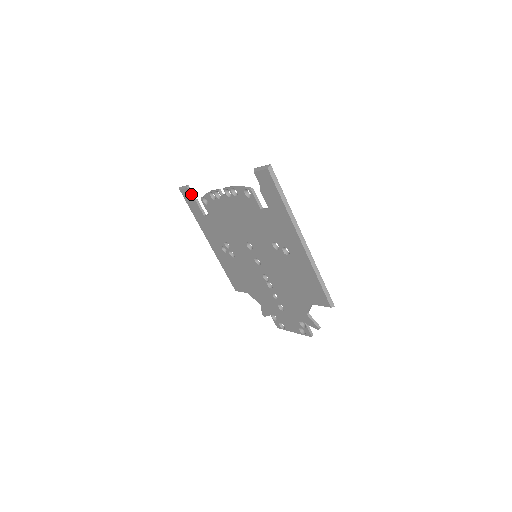
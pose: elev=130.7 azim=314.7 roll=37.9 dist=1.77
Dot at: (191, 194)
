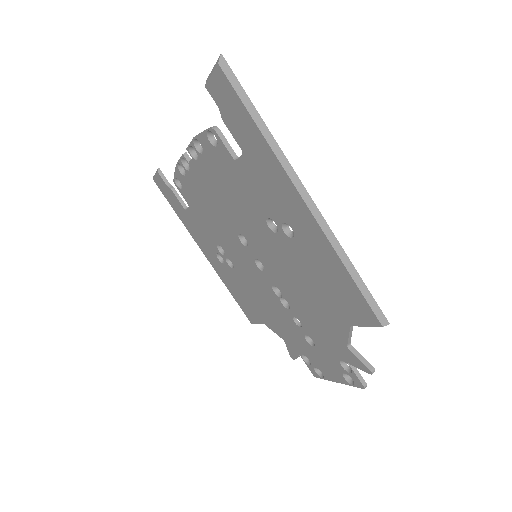
Dot at: (164, 180)
